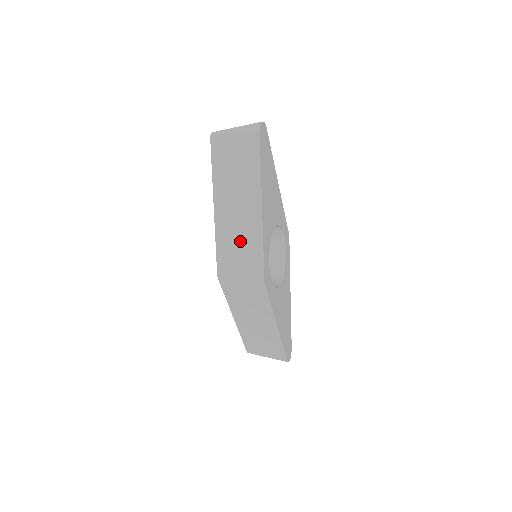
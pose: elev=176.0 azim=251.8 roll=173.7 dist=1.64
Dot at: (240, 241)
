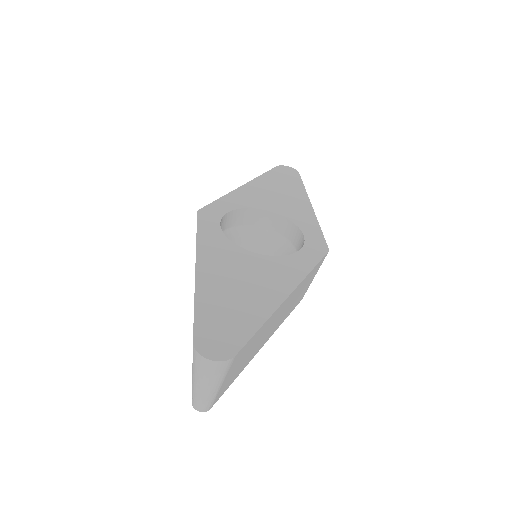
Dot at: occluded
